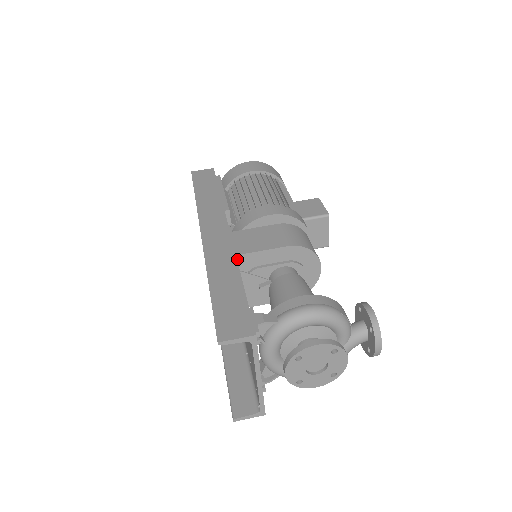
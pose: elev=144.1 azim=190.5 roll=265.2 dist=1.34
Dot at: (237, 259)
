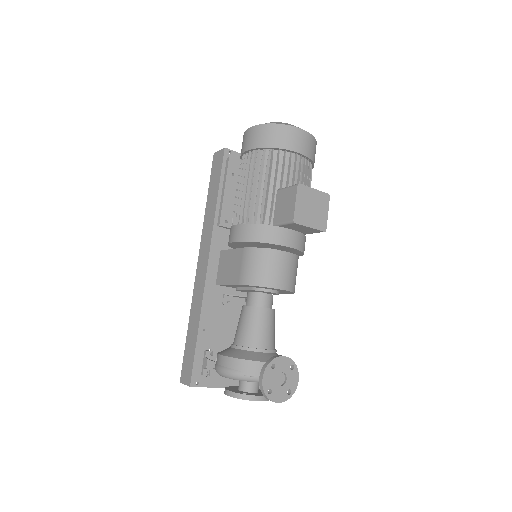
Dot at: (220, 285)
